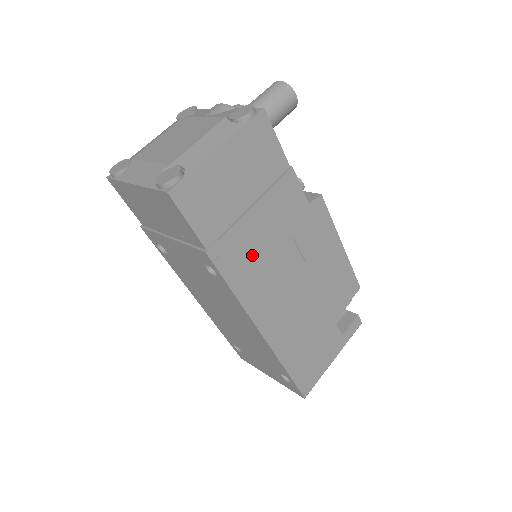
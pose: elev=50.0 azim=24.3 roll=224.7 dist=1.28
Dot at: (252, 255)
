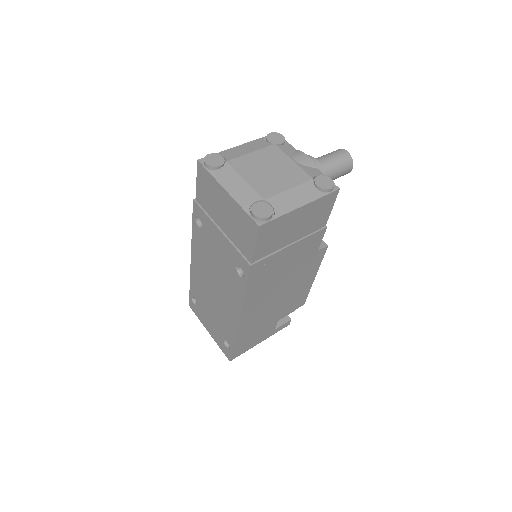
Dot at: (270, 273)
